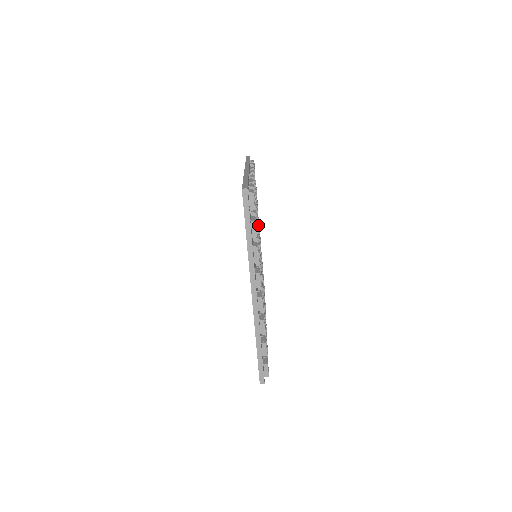
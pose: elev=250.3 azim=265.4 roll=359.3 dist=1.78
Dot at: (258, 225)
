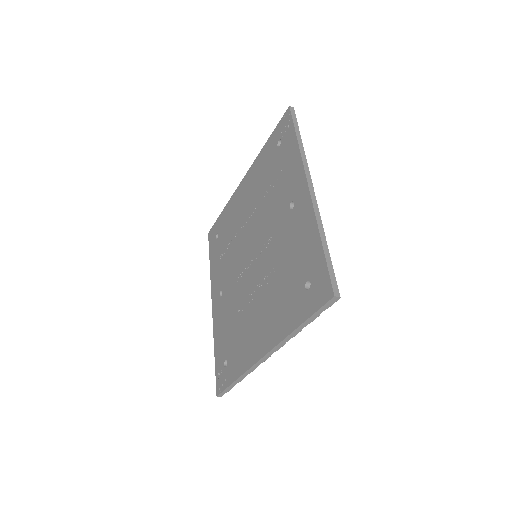
Dot at: occluded
